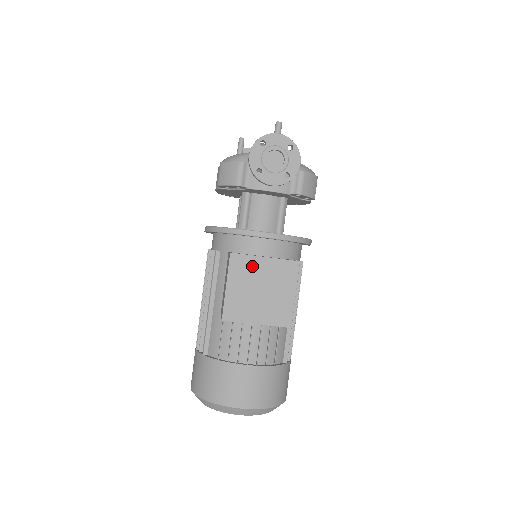
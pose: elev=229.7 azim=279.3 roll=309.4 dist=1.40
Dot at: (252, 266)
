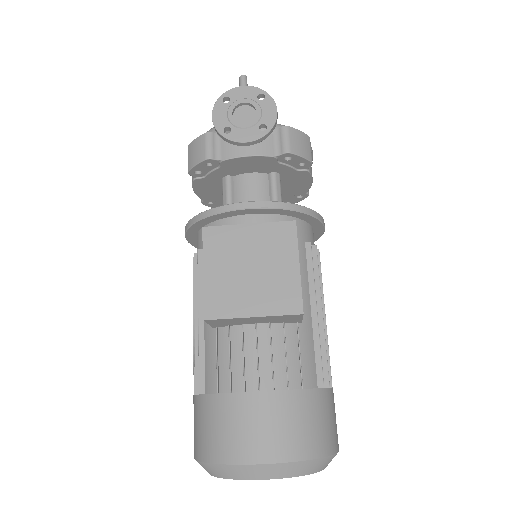
Dot at: (235, 239)
